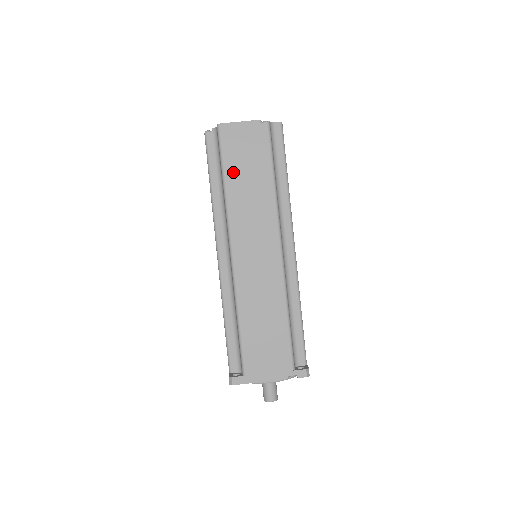
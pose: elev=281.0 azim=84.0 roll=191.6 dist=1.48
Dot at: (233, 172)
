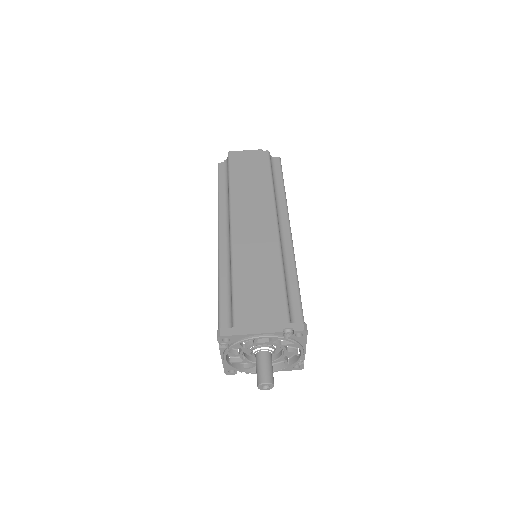
Dot at: (238, 177)
